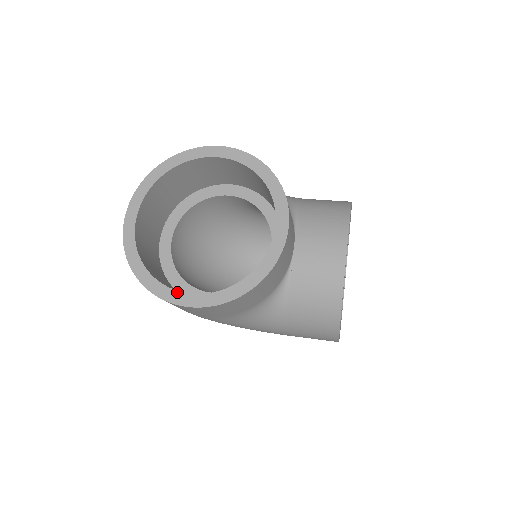
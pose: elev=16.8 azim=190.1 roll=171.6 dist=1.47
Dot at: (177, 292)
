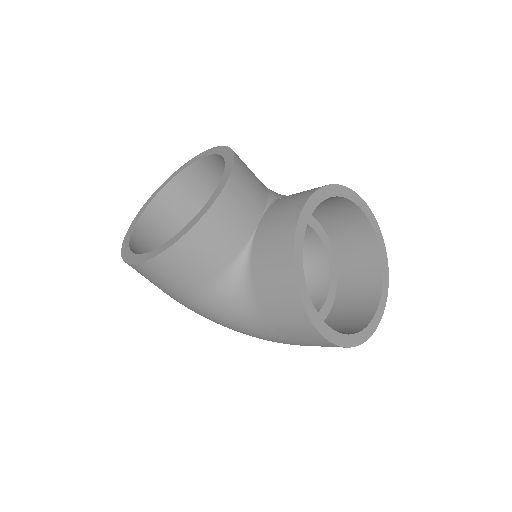
Dot at: (137, 255)
